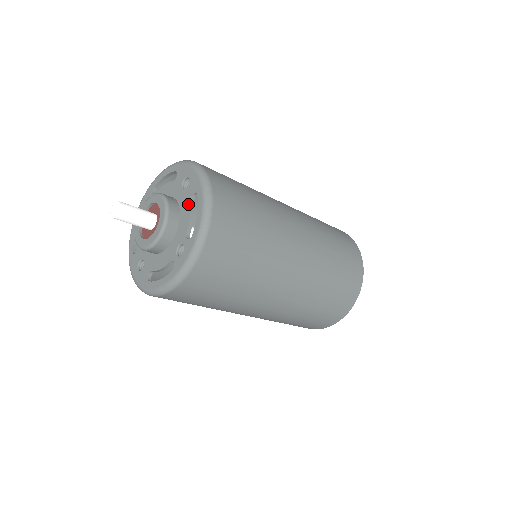
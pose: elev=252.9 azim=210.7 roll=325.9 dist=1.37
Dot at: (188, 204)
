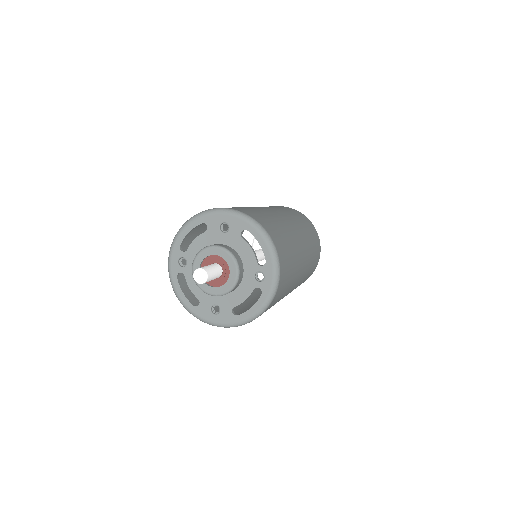
Dot at: (242, 241)
